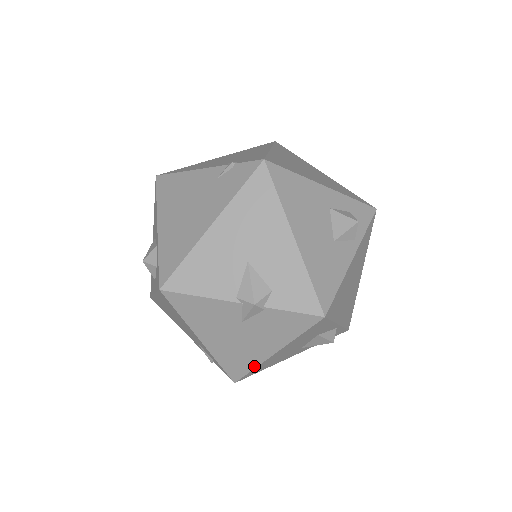
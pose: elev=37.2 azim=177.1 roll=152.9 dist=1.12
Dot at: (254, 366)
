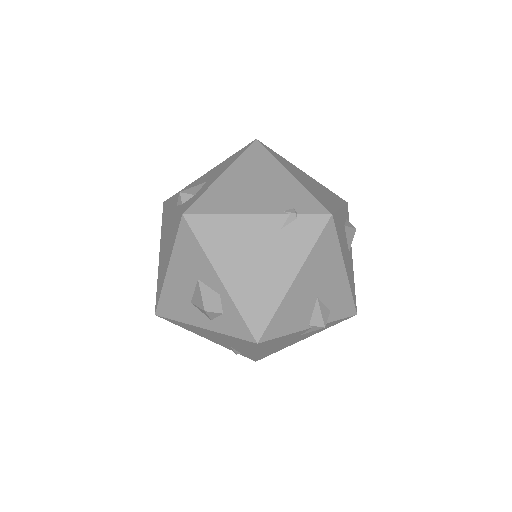
Dot at: (281, 349)
